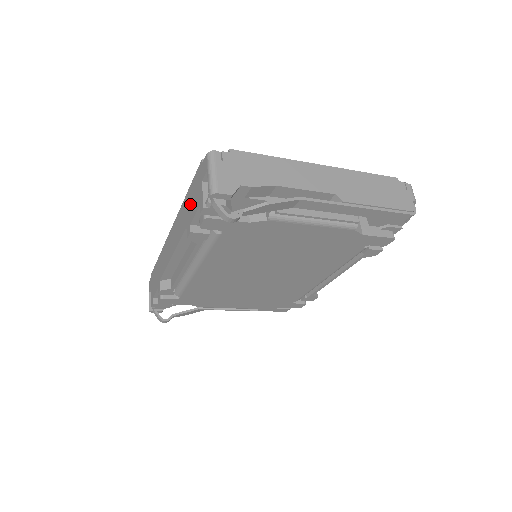
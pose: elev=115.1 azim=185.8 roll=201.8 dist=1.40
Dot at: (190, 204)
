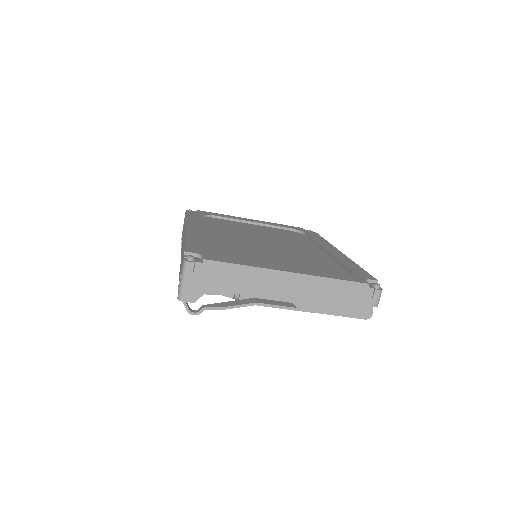
Dot at: occluded
